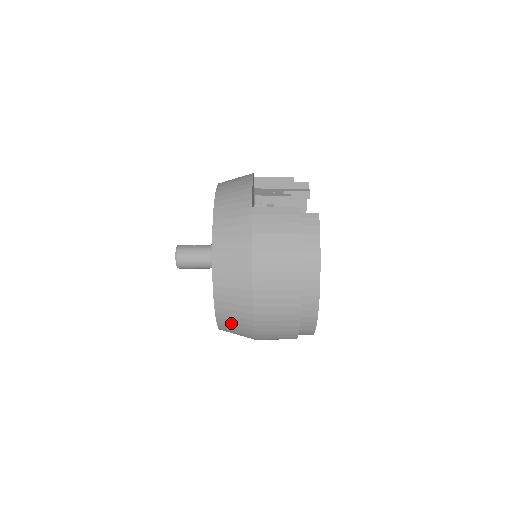
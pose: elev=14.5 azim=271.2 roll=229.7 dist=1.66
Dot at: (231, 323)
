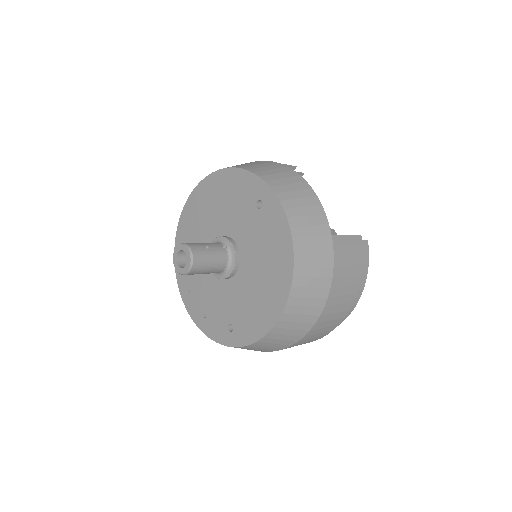
Dot at: (261, 347)
